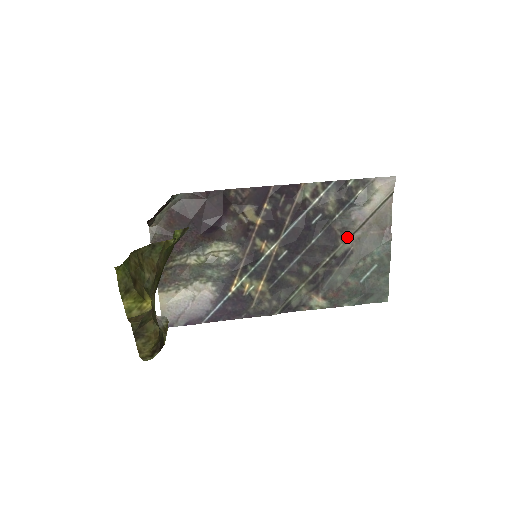
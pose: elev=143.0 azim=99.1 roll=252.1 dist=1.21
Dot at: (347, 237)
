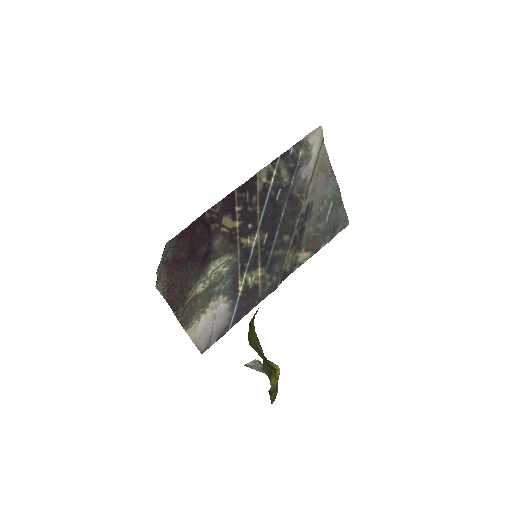
Dot at: (305, 194)
